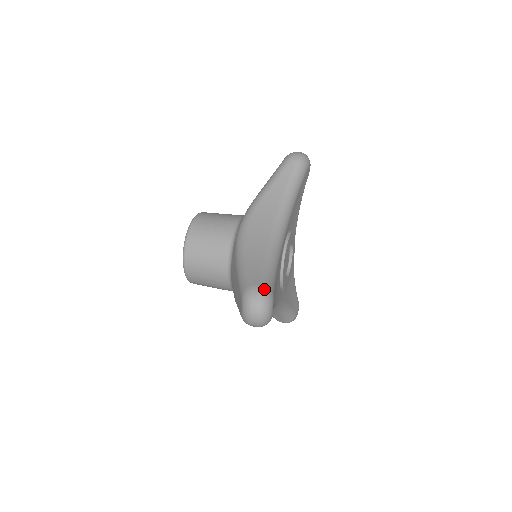
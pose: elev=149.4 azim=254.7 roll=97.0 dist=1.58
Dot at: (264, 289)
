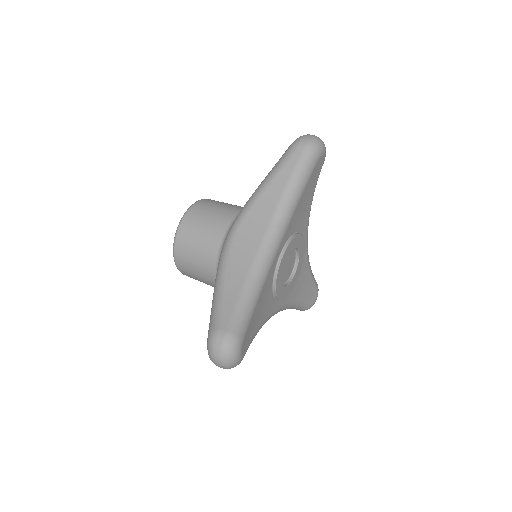
Dot at: (229, 336)
